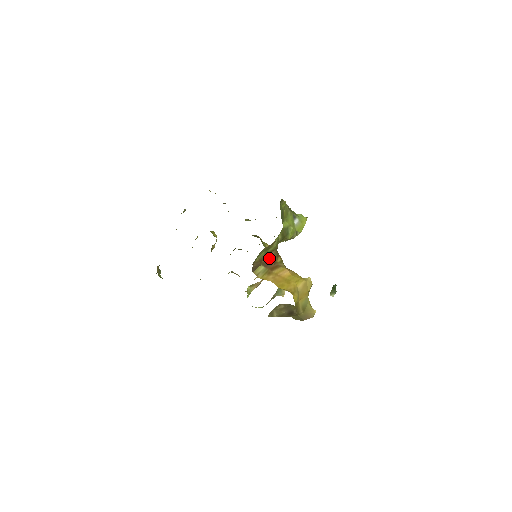
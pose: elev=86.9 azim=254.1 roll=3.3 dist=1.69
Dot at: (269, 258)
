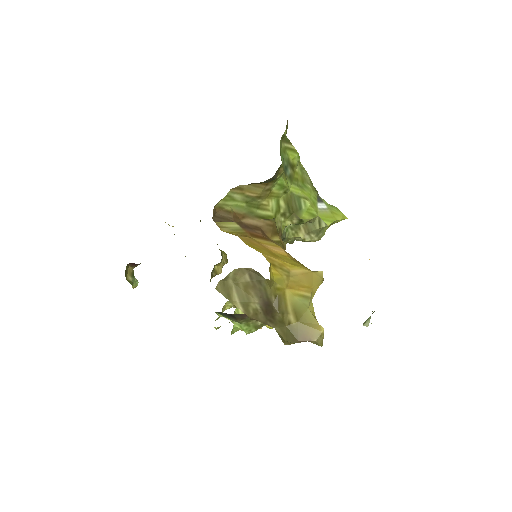
Dot at: (255, 224)
